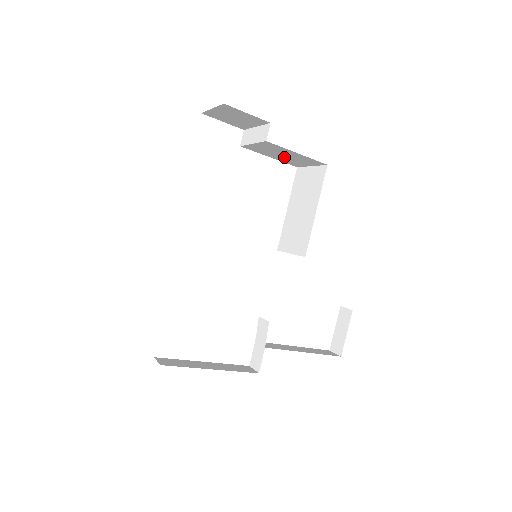
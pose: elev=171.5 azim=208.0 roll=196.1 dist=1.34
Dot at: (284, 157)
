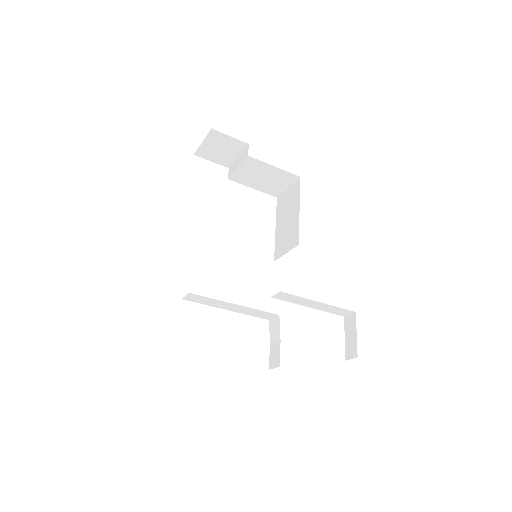
Dot at: (264, 182)
